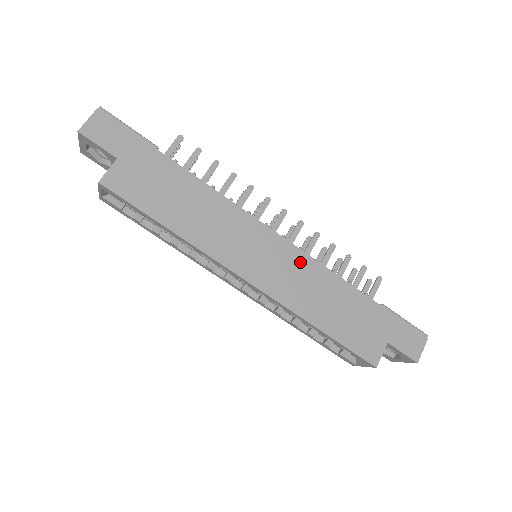
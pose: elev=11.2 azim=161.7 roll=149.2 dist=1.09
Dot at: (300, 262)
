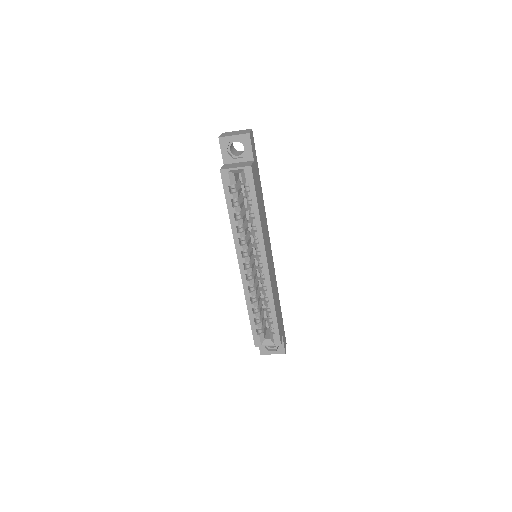
Dot at: (274, 271)
